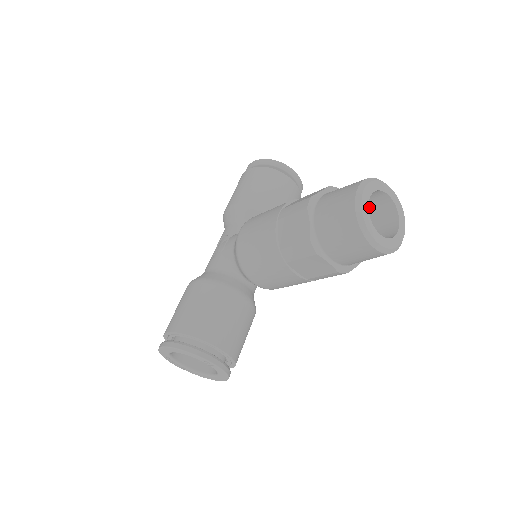
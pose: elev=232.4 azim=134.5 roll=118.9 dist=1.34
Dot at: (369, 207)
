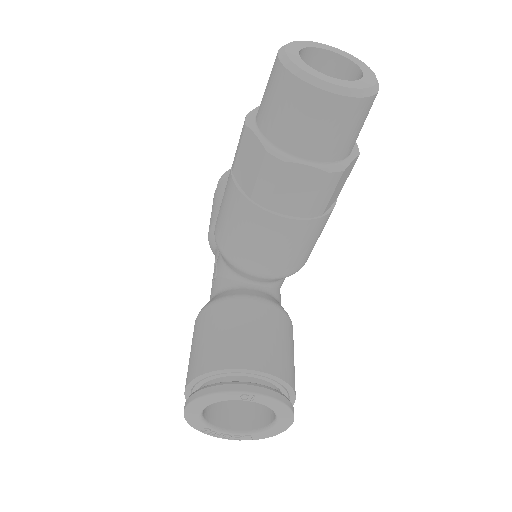
Dot at: occluded
